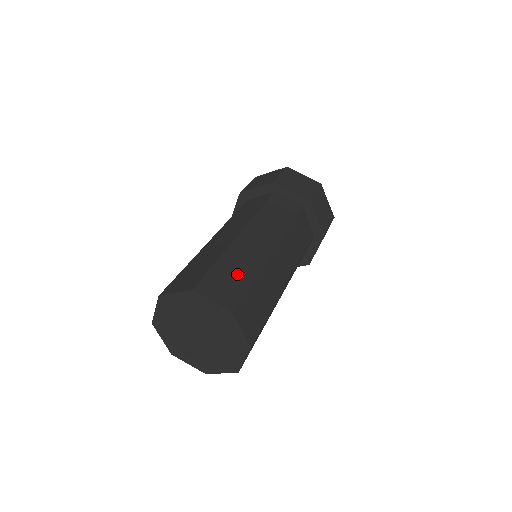
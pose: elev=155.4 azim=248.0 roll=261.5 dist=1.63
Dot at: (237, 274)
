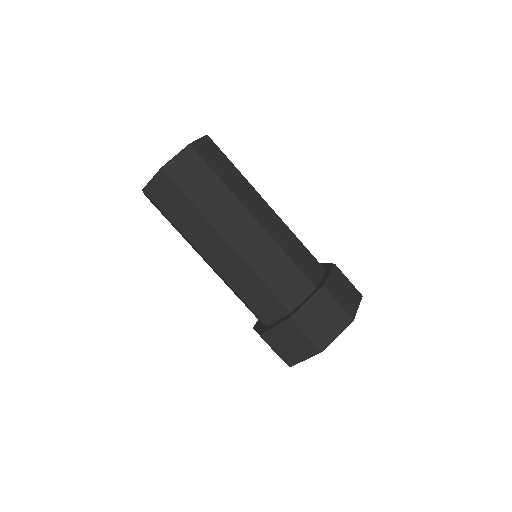
Dot at: occluded
